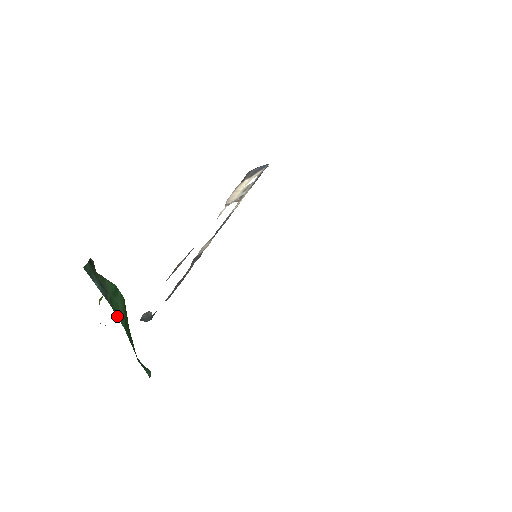
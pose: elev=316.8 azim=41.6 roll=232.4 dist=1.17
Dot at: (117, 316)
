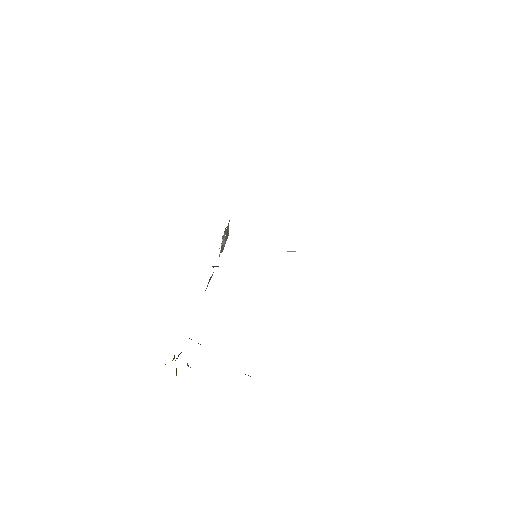
Dot at: occluded
